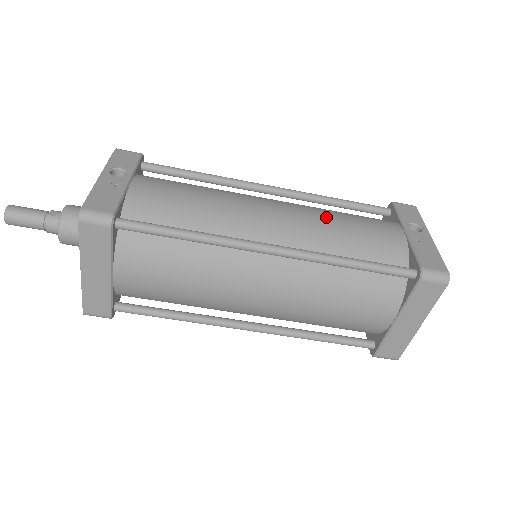
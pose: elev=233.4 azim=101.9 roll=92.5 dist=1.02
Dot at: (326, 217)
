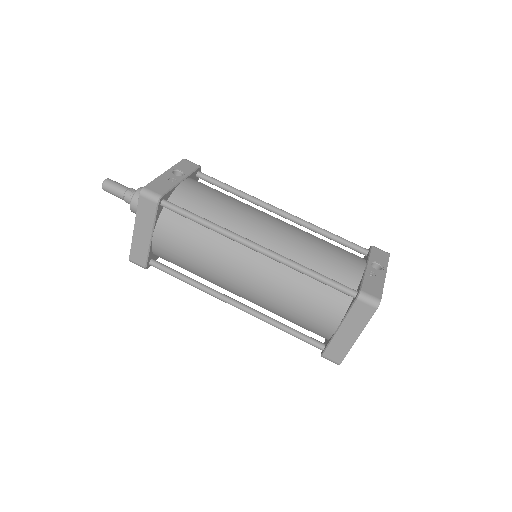
Dot at: (309, 239)
